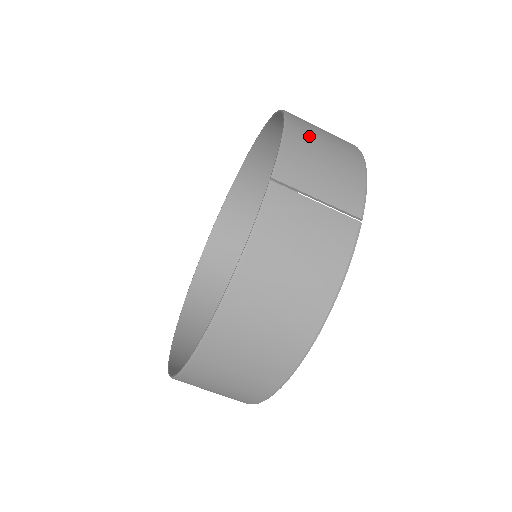
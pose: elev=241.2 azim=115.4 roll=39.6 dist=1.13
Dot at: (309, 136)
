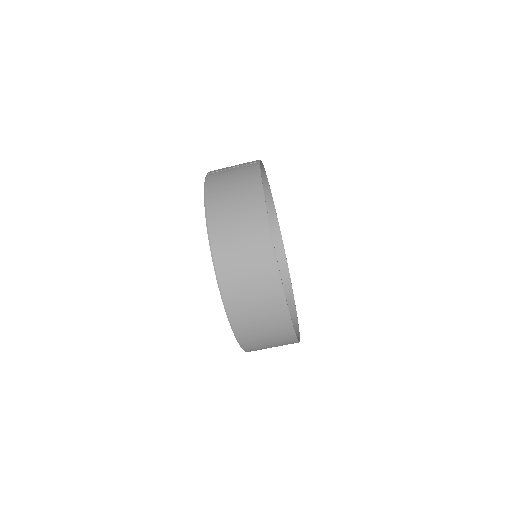
Dot at: occluded
